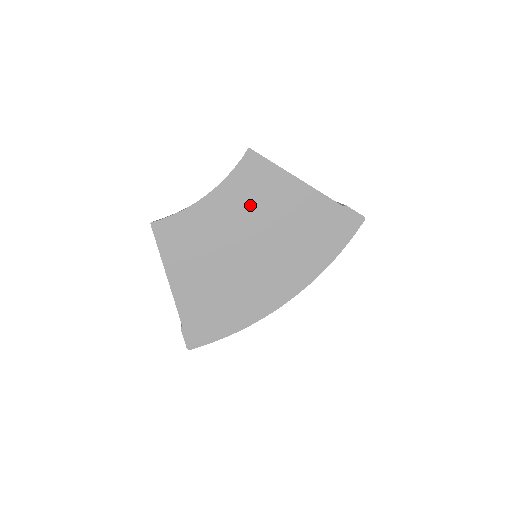
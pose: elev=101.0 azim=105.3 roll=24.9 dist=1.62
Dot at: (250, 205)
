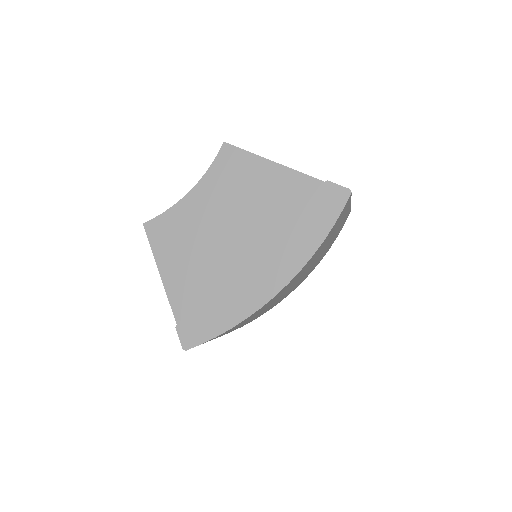
Dot at: (231, 194)
